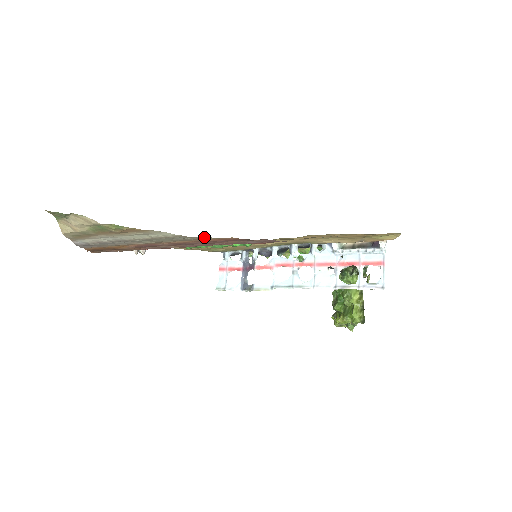
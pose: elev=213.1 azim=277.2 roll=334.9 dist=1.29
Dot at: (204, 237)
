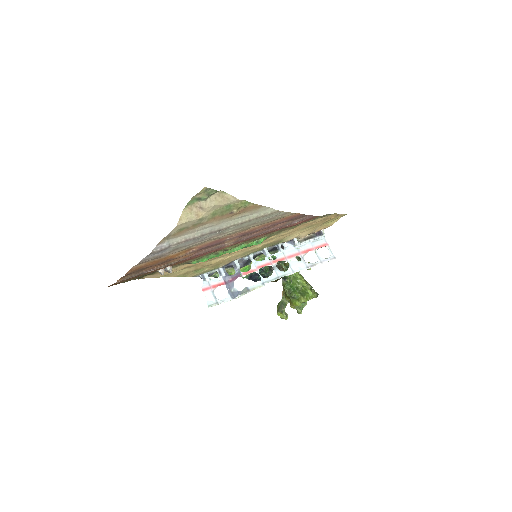
Dot at: (286, 213)
